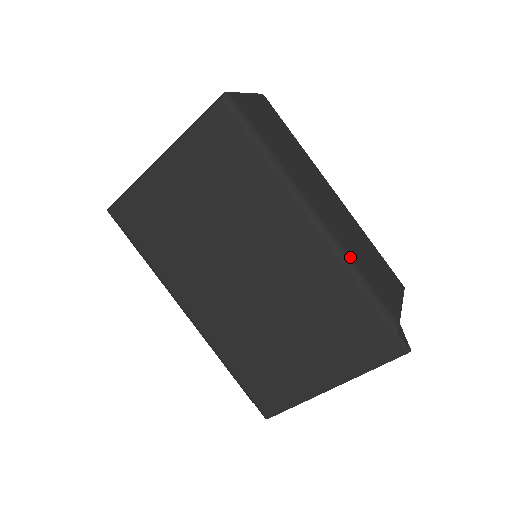
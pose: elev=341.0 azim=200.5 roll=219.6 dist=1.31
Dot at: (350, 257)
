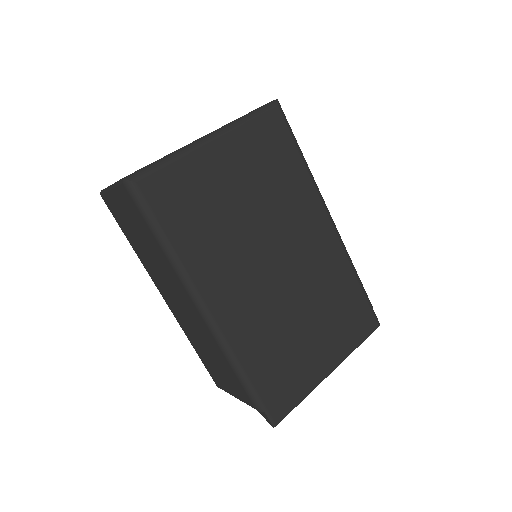
Dot at: occluded
